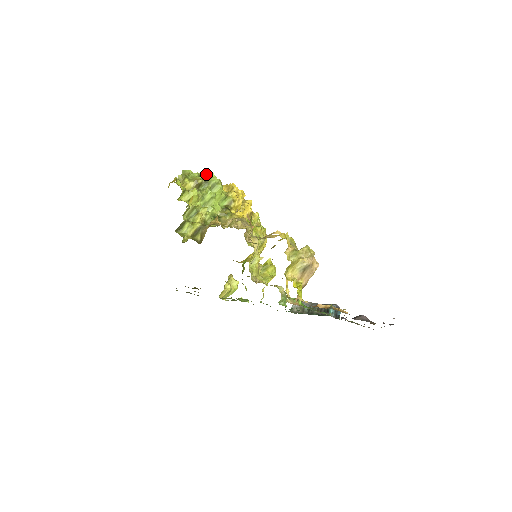
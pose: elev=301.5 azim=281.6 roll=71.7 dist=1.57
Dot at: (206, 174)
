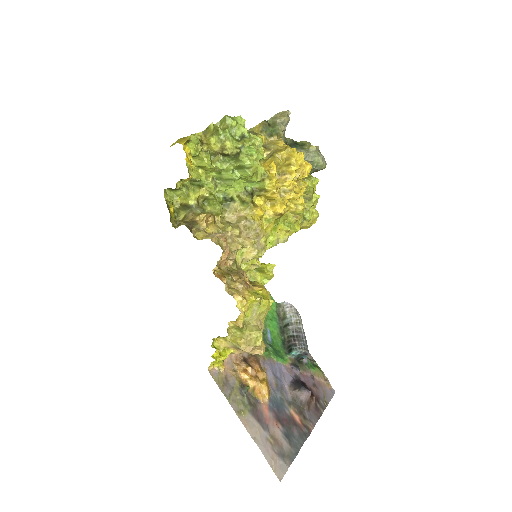
Dot at: (251, 140)
